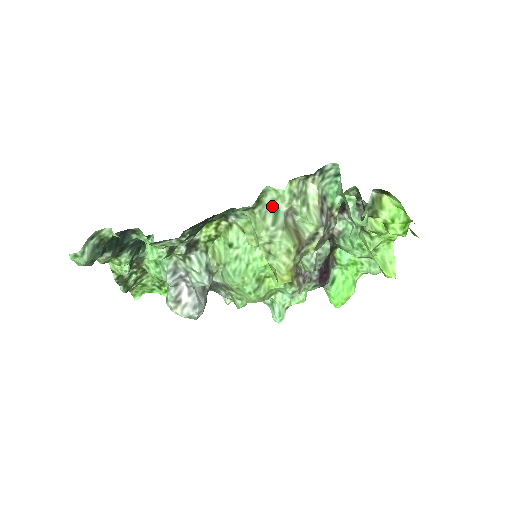
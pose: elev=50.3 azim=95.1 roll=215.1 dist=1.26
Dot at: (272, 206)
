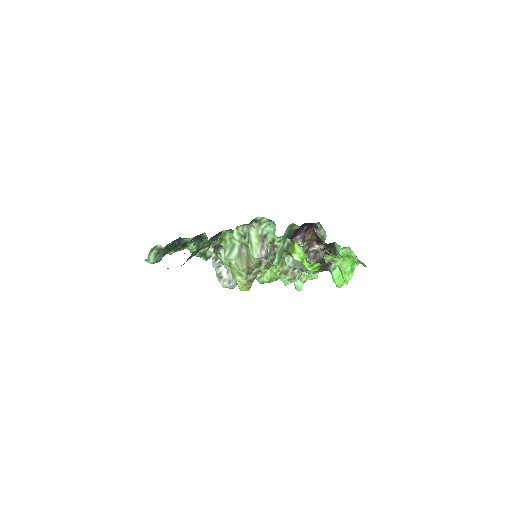
Dot at: (230, 242)
